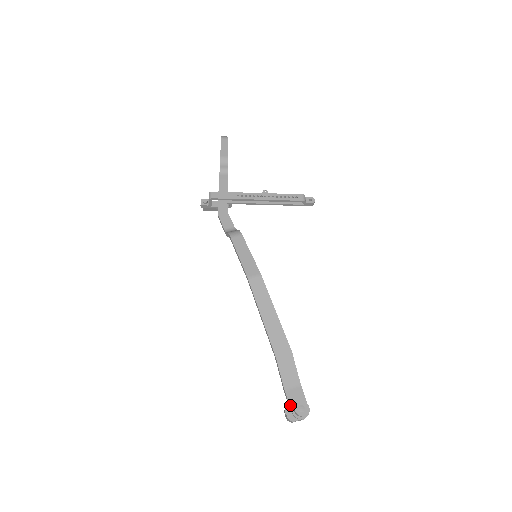
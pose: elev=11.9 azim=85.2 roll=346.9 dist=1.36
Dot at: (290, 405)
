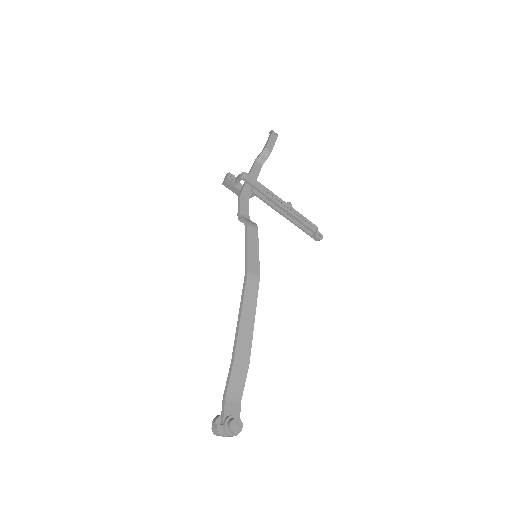
Dot at: (224, 417)
